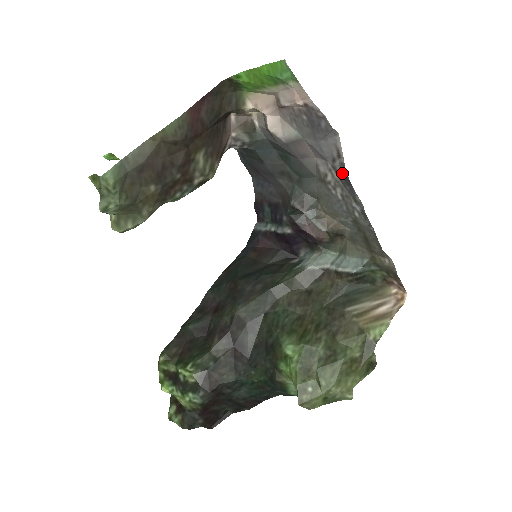
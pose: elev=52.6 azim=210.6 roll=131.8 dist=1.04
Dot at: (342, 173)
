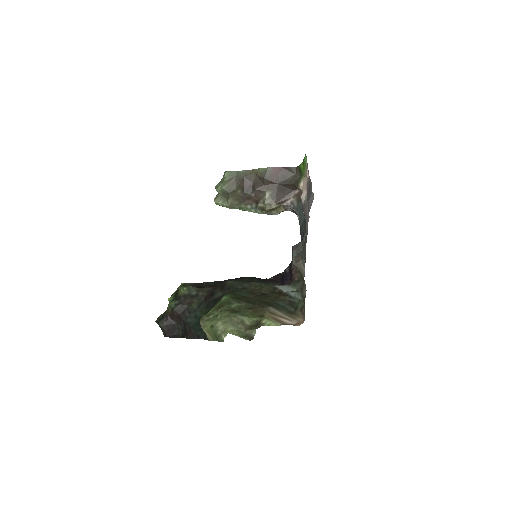
Dot at: occluded
